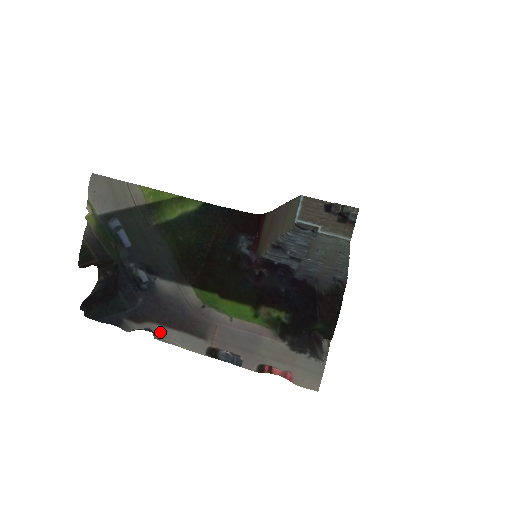
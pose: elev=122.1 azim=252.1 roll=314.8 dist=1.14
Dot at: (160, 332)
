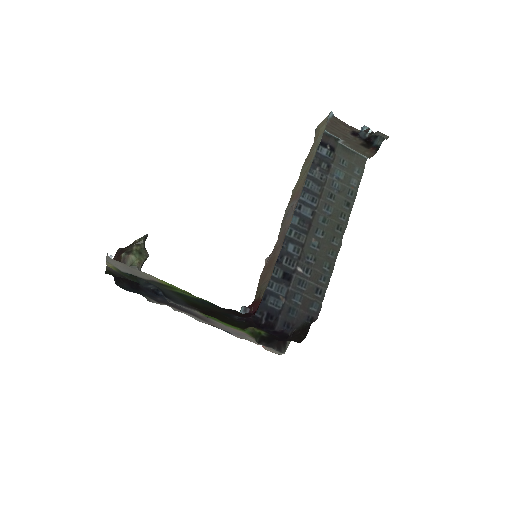
Dot at: (174, 310)
